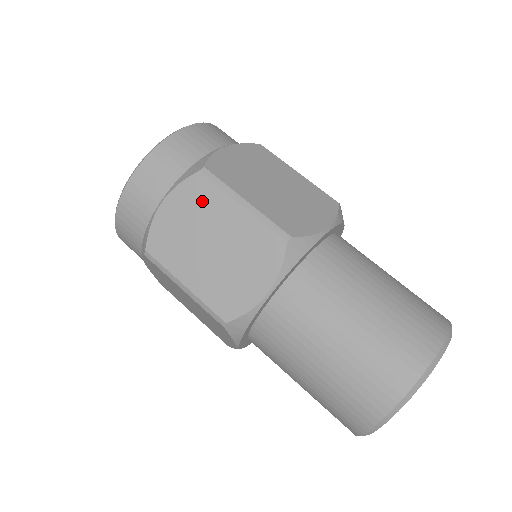
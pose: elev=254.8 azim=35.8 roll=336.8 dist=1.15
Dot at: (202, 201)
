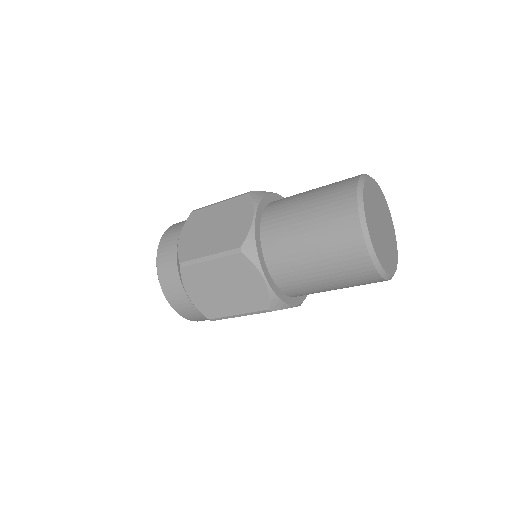
Dot at: (197, 277)
